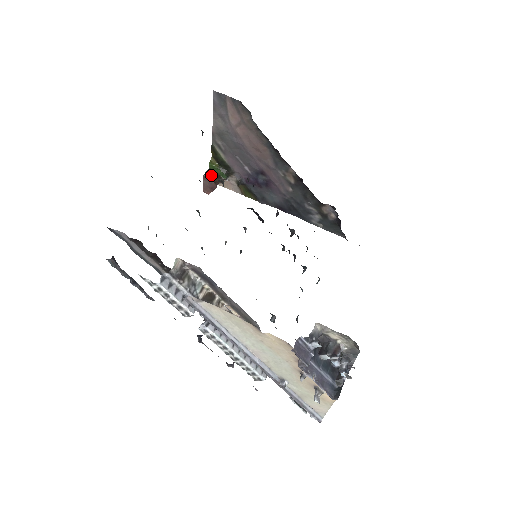
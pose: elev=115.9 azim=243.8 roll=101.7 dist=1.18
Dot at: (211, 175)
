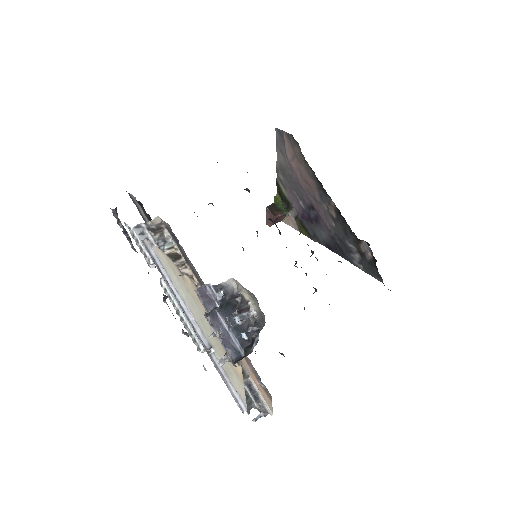
Dot at: (273, 208)
